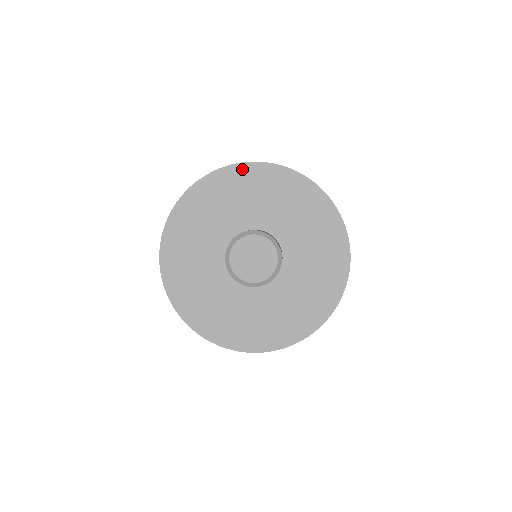
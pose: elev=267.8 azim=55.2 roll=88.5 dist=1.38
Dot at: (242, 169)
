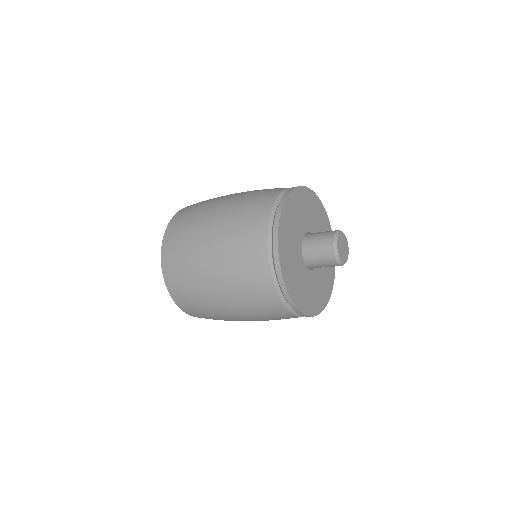
Dot at: (283, 216)
